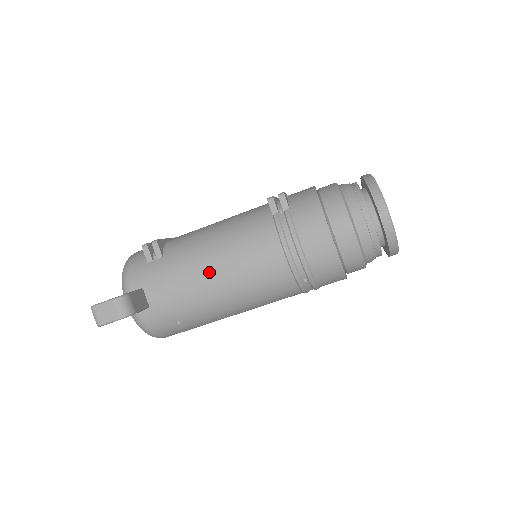
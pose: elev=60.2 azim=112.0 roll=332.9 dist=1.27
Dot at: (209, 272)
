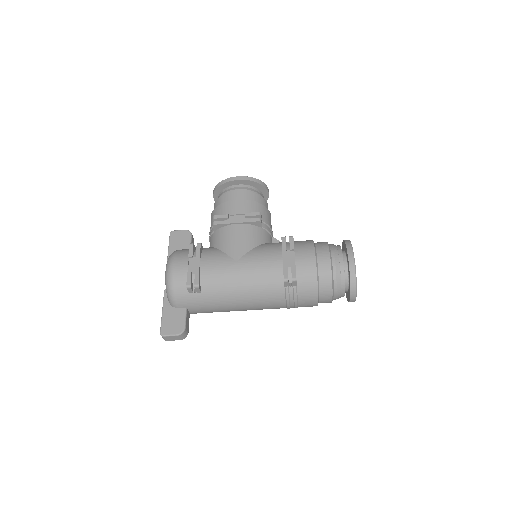
Dot at: (235, 307)
